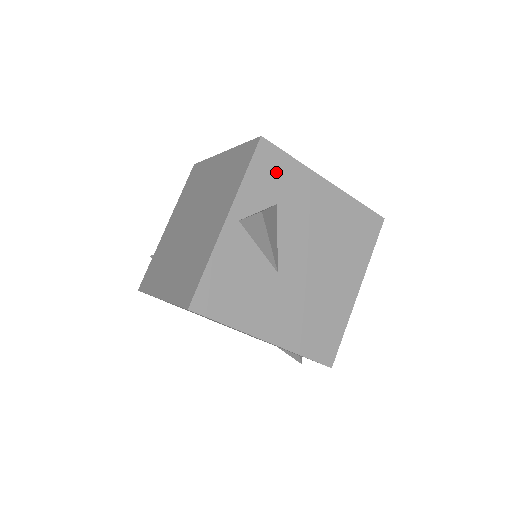
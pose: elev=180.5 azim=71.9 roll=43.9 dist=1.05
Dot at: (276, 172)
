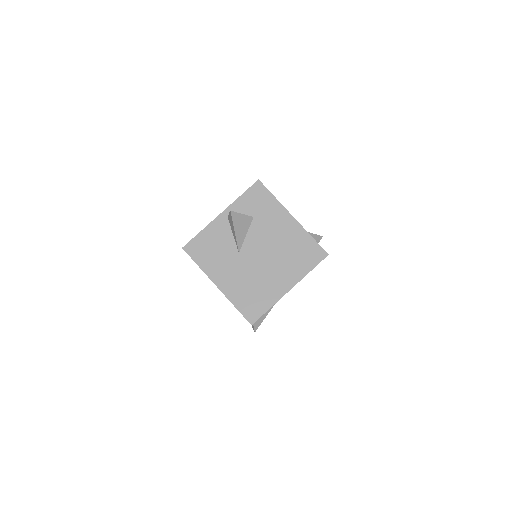
Dot at: (260, 200)
